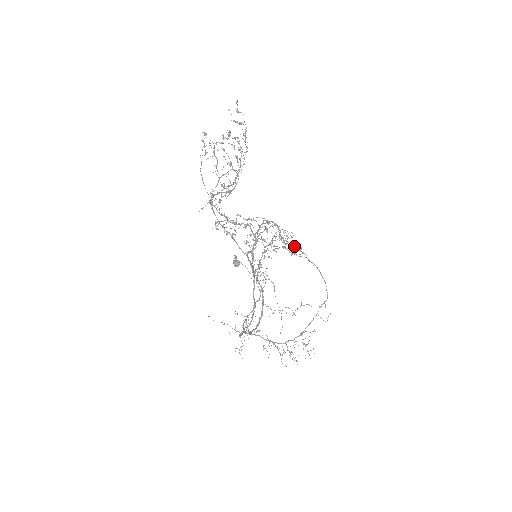
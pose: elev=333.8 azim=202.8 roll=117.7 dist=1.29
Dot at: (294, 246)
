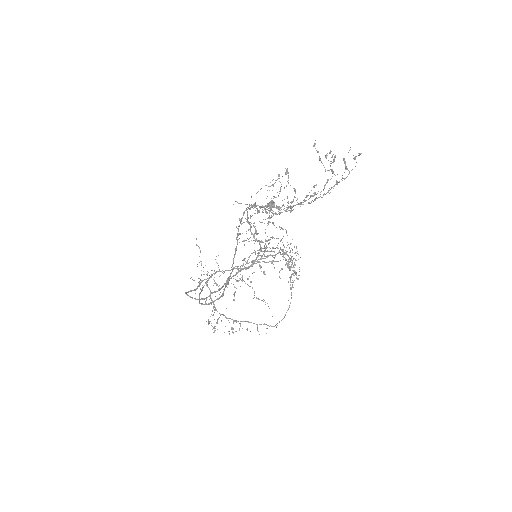
Dot at: (291, 276)
